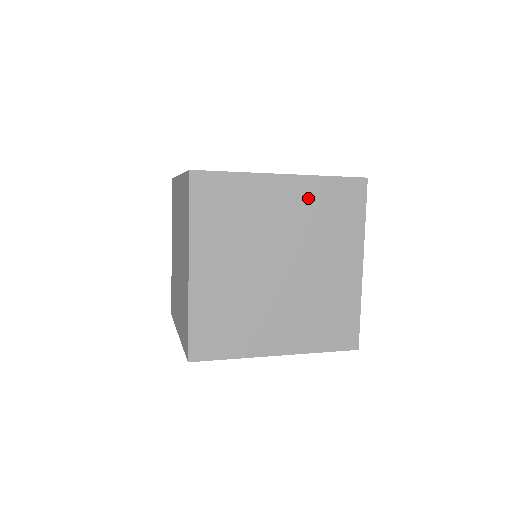
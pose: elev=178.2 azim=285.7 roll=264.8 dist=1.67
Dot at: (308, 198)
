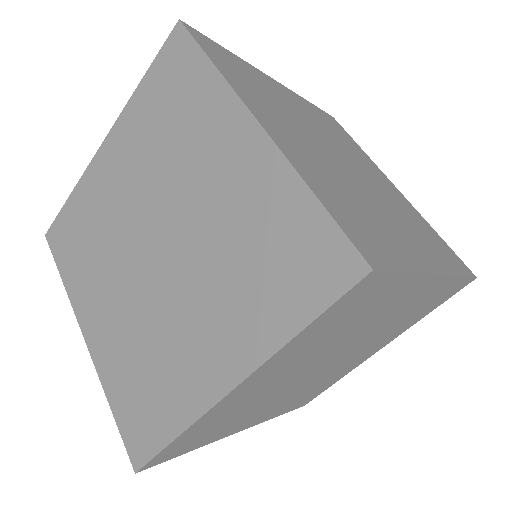
Dot at: (423, 299)
